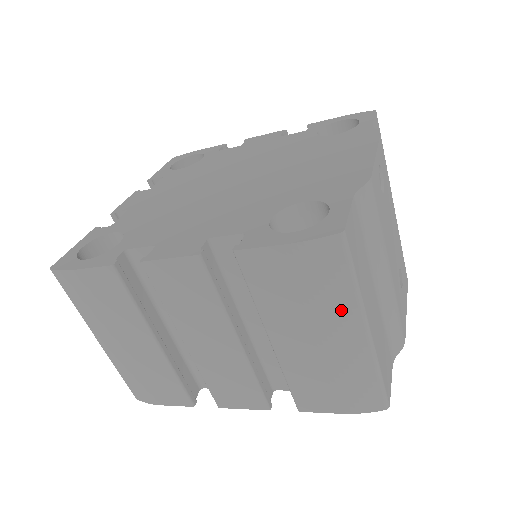
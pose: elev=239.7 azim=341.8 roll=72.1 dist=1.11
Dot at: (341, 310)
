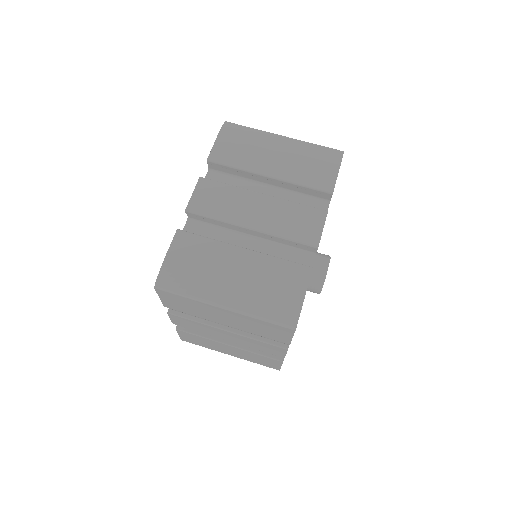
Dot at: (264, 137)
